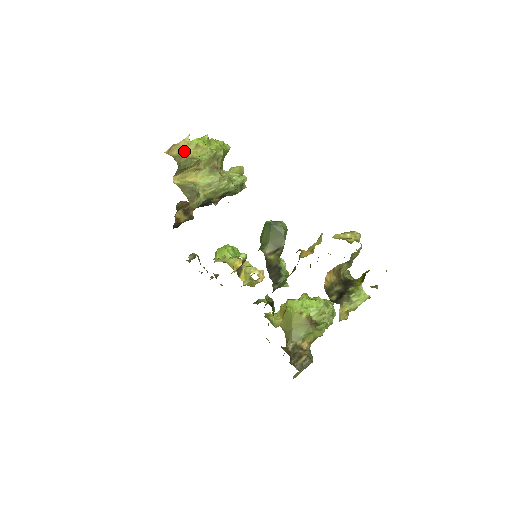
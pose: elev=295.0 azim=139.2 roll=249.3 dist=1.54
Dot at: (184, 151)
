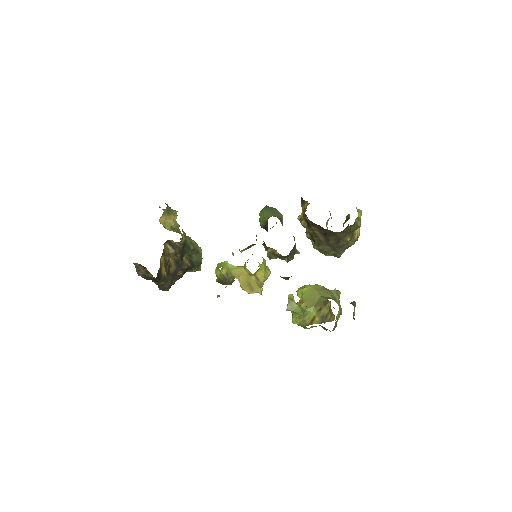
Dot at: (162, 209)
